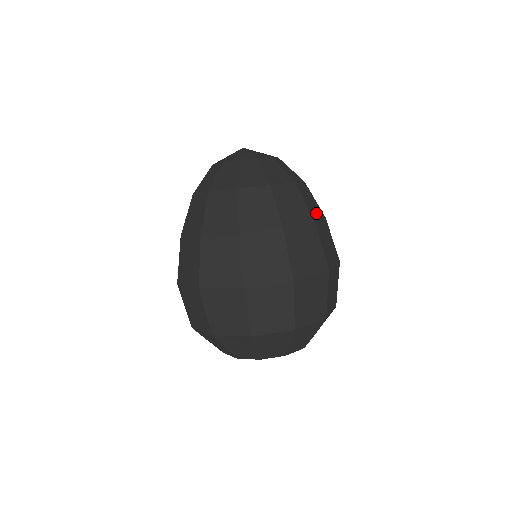
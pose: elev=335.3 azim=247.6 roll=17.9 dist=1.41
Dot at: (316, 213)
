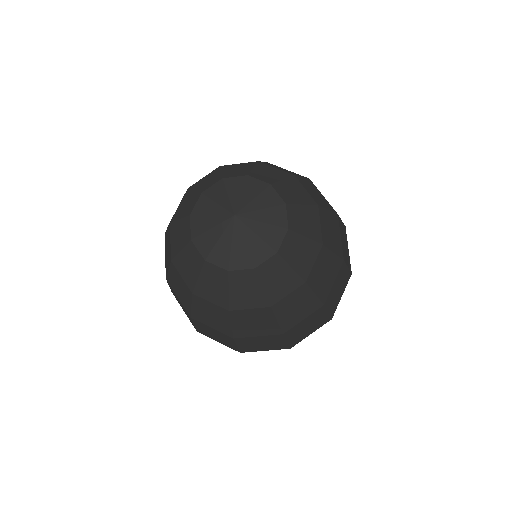
Dot at: (299, 317)
